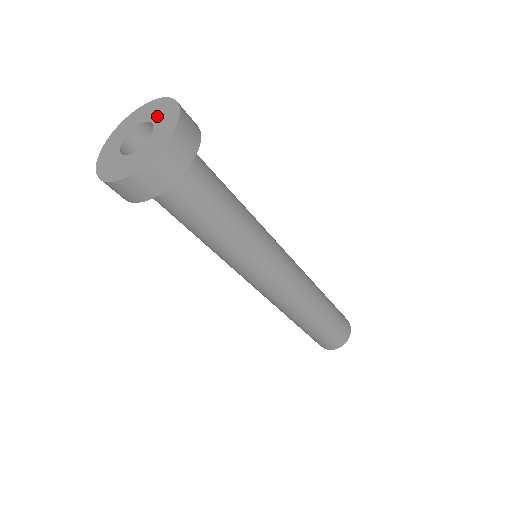
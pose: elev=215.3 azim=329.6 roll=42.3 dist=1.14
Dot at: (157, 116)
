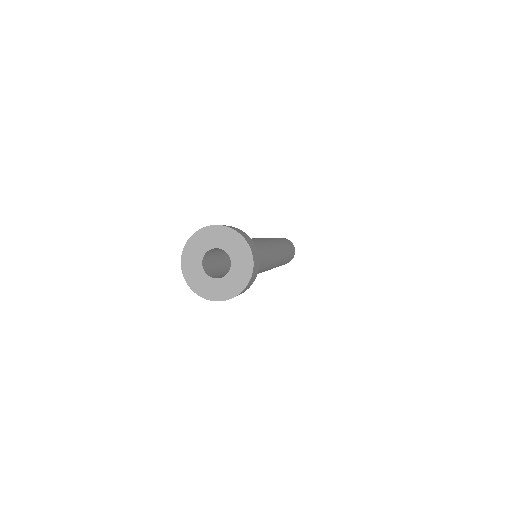
Dot at: (235, 256)
